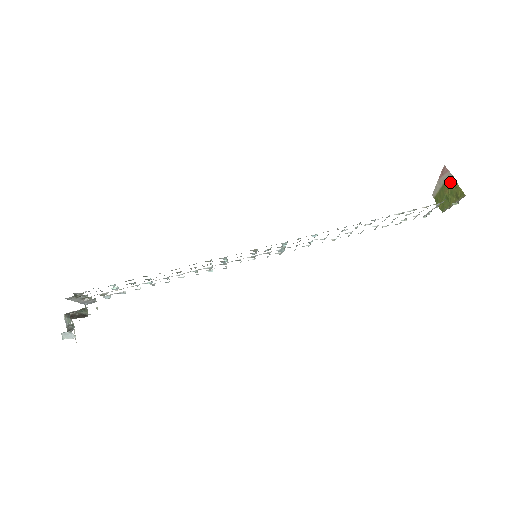
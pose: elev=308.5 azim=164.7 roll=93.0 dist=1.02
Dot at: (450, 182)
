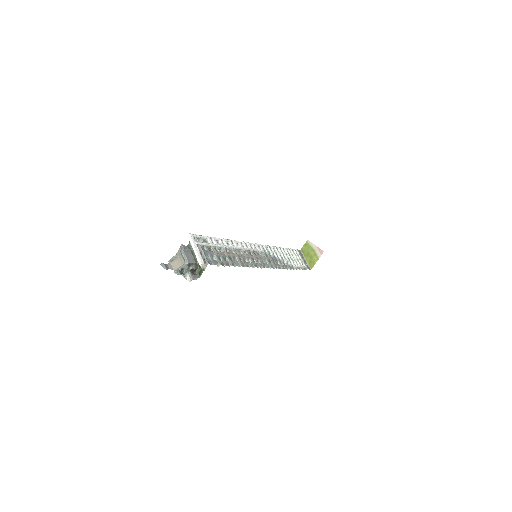
Dot at: (316, 257)
